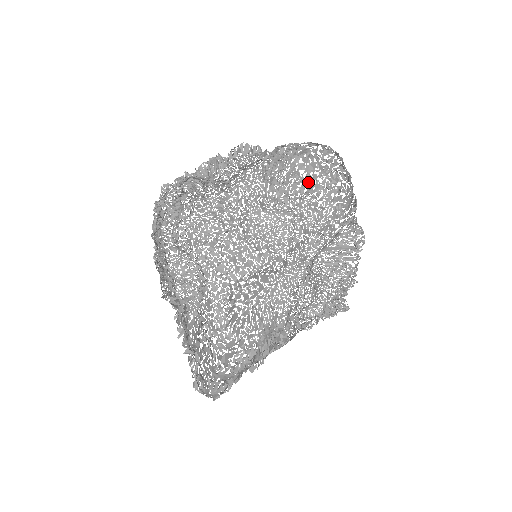
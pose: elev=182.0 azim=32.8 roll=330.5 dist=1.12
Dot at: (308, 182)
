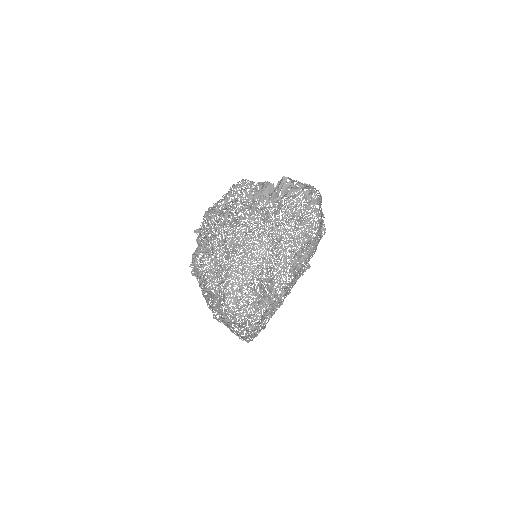
Dot at: occluded
